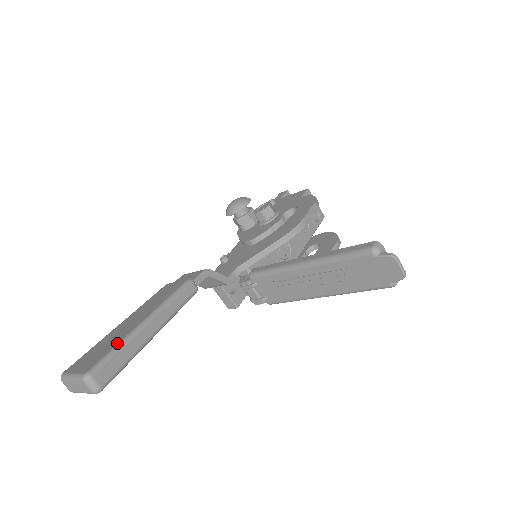
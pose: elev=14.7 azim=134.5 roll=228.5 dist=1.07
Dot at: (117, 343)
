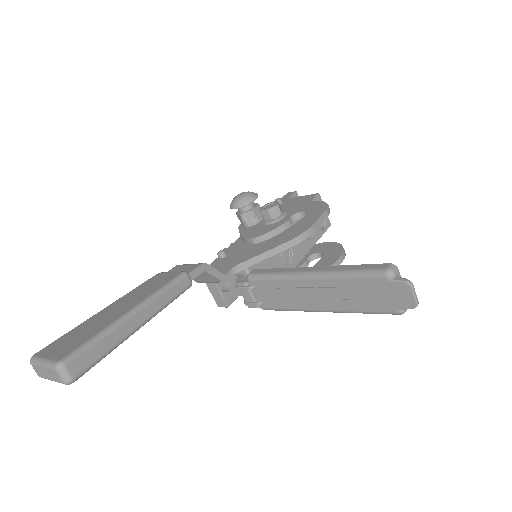
Dot at: (98, 332)
